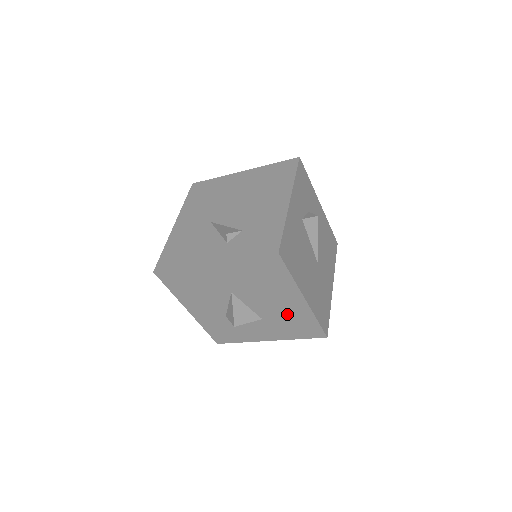
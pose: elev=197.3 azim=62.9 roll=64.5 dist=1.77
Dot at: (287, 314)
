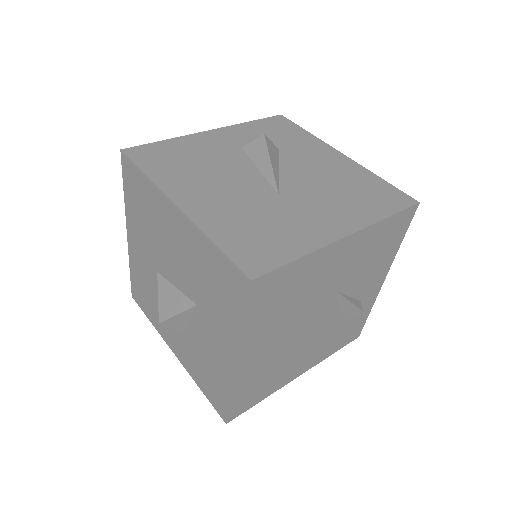
Dot at: (195, 264)
